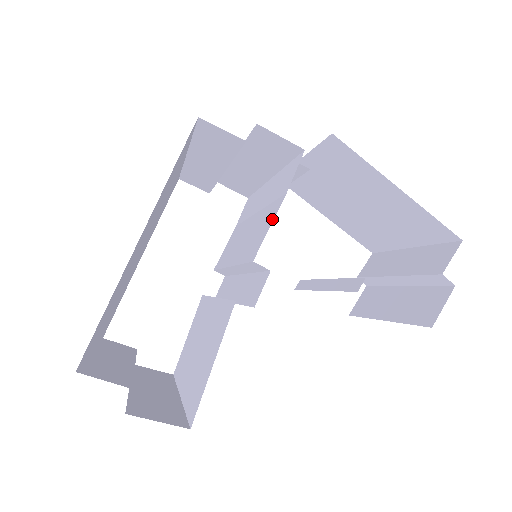
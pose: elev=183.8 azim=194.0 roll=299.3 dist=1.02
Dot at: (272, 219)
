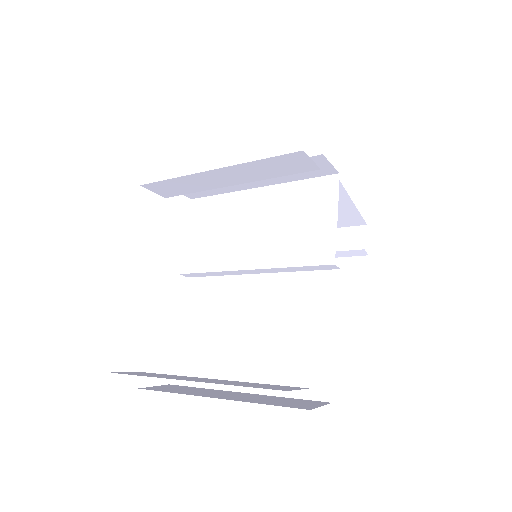
Dot at: (332, 229)
